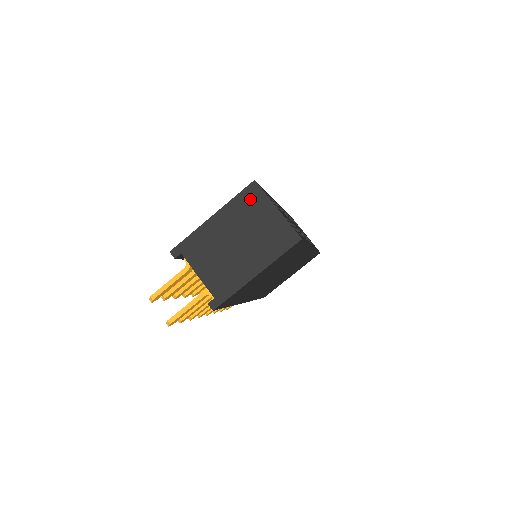
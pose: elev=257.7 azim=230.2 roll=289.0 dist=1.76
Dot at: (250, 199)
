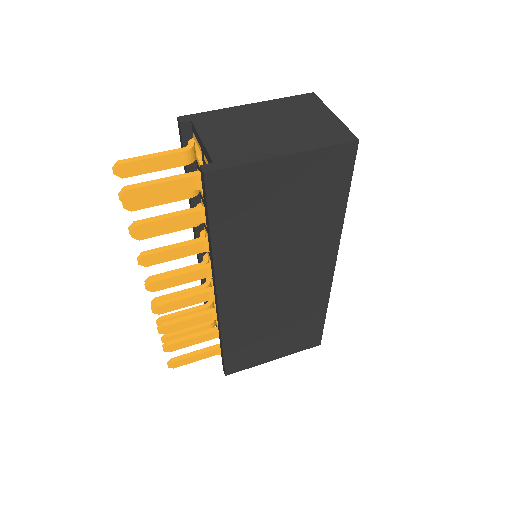
Dot at: (302, 102)
